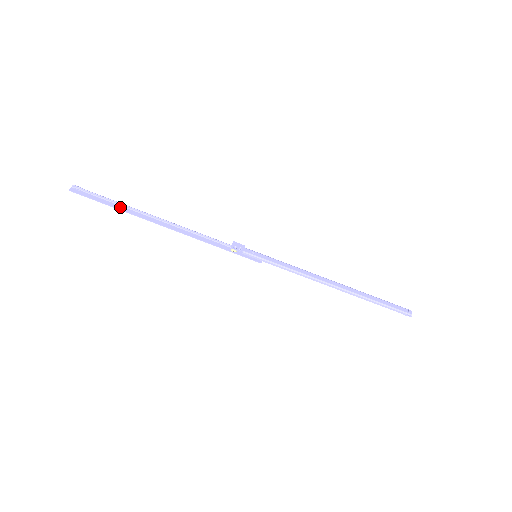
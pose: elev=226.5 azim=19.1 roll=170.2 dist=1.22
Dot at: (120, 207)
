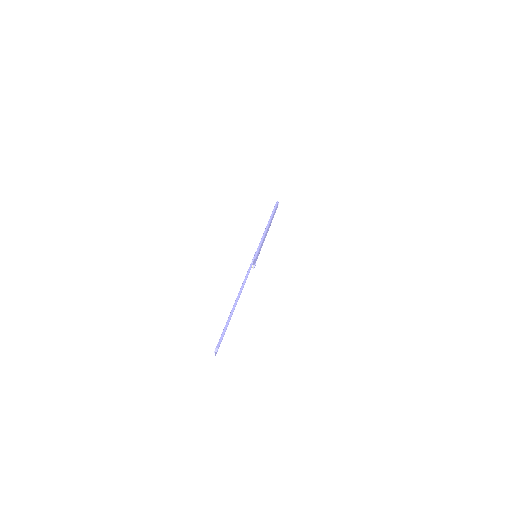
Dot at: (228, 322)
